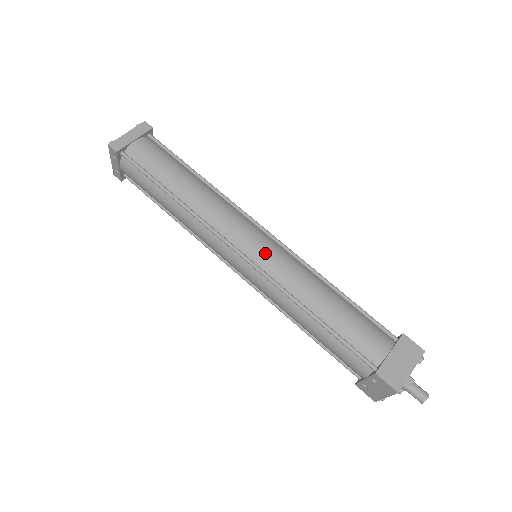
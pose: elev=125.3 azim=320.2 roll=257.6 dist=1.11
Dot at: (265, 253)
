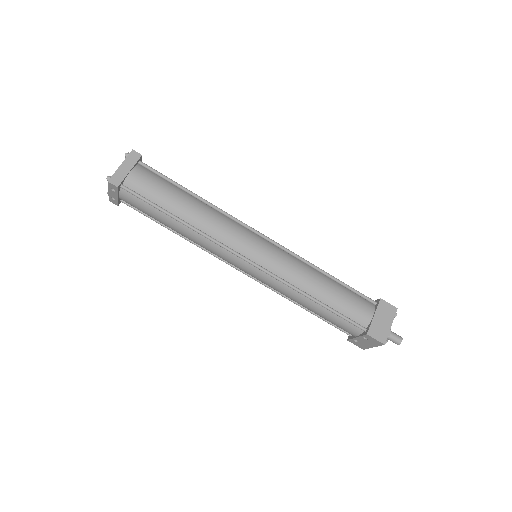
Dot at: (267, 256)
